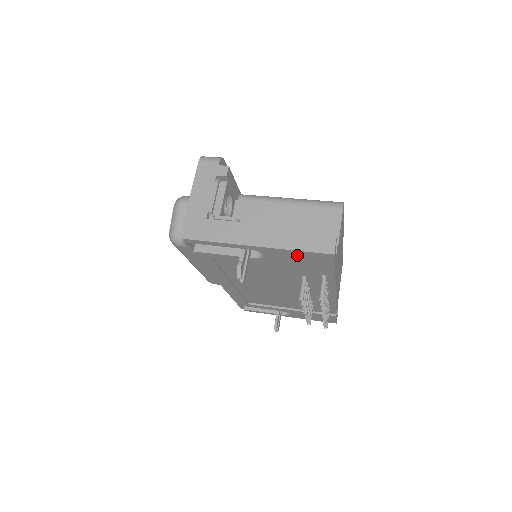
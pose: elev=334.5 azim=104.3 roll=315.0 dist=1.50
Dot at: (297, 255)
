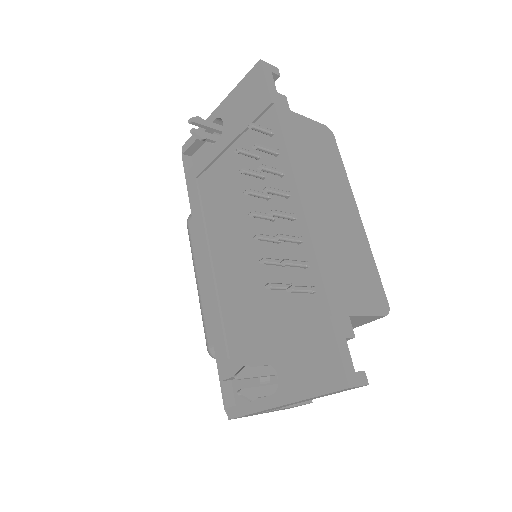
Dot at: (241, 93)
